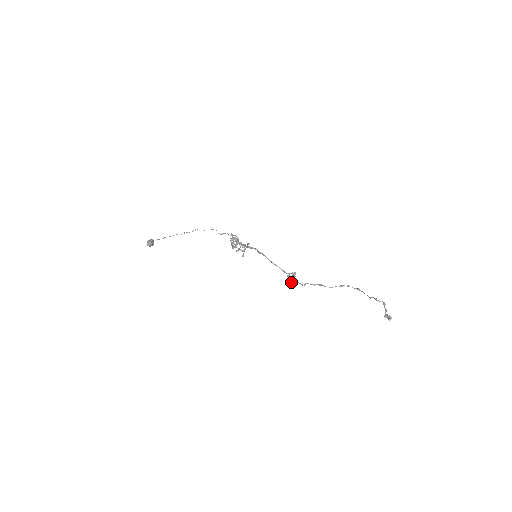
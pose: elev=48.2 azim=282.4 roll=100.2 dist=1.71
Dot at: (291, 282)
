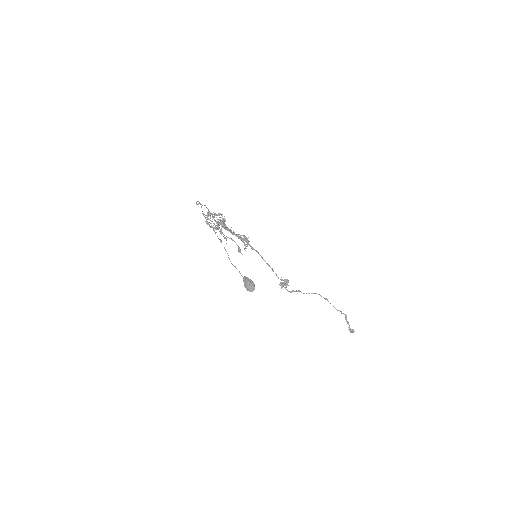
Dot at: (281, 288)
